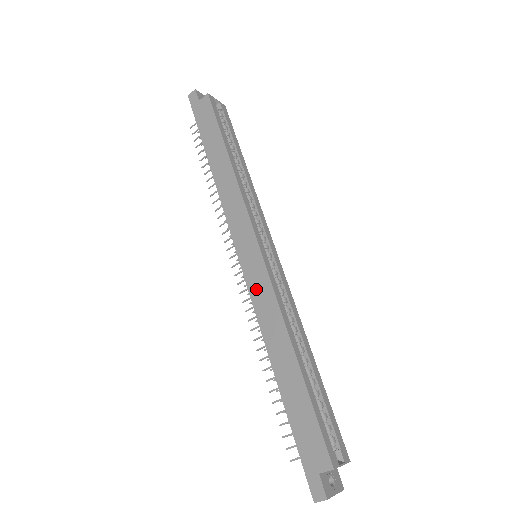
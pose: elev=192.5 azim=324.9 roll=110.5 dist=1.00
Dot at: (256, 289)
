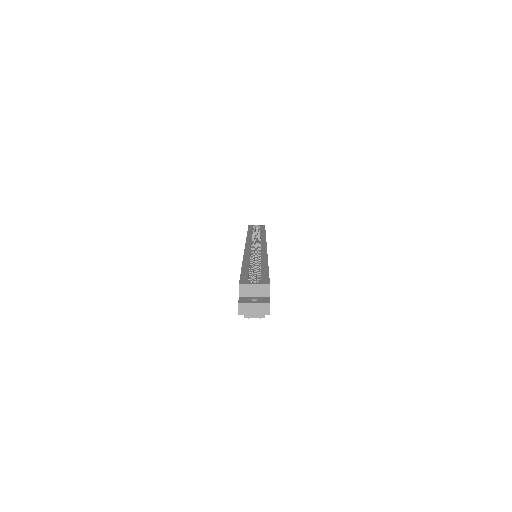
Dot at: occluded
